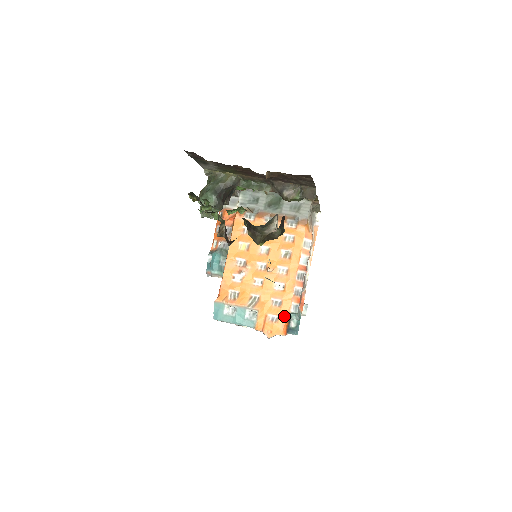
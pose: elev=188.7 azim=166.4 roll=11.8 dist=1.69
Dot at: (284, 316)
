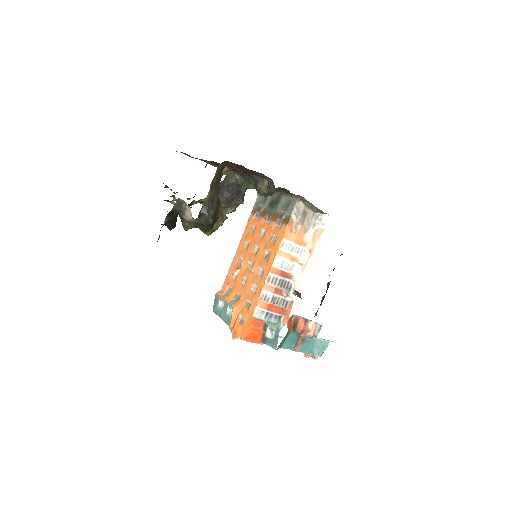
Dot at: (248, 319)
